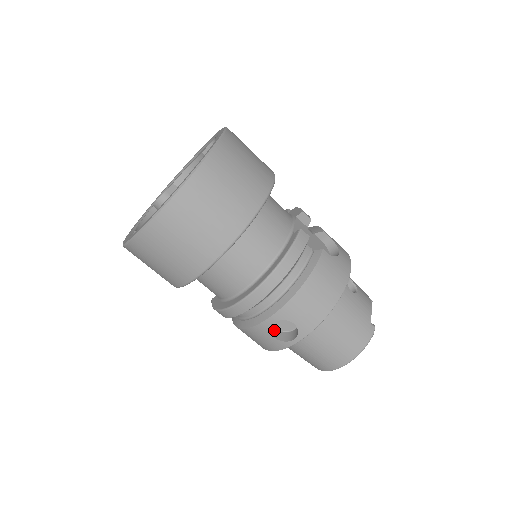
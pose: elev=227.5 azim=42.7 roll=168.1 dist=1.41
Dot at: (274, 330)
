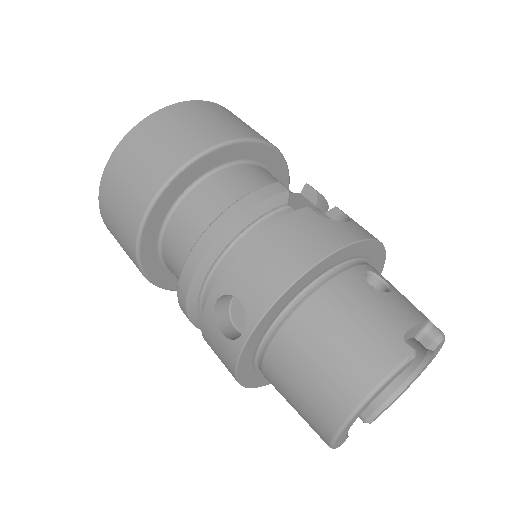
Dot at: (232, 329)
